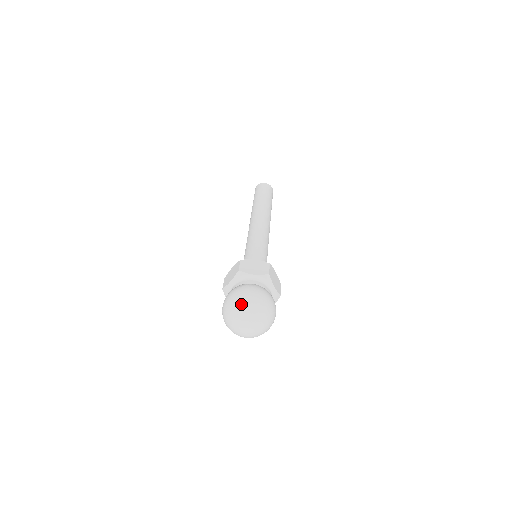
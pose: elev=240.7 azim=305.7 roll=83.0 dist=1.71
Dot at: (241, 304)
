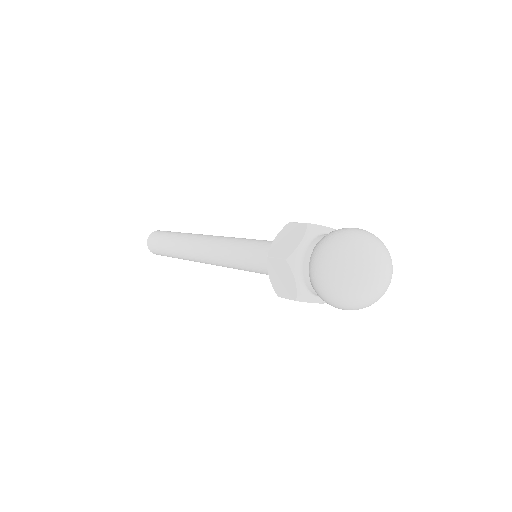
Dot at: (366, 237)
